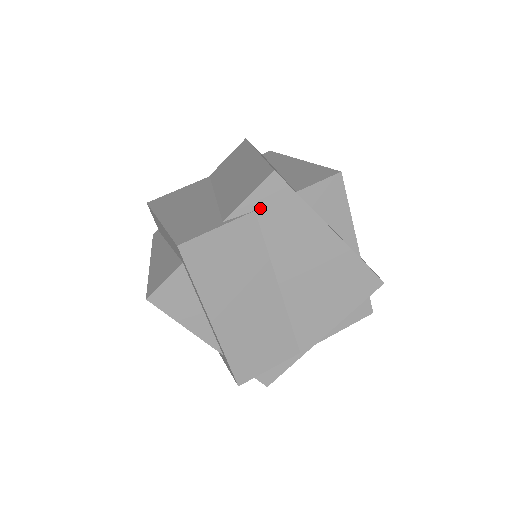
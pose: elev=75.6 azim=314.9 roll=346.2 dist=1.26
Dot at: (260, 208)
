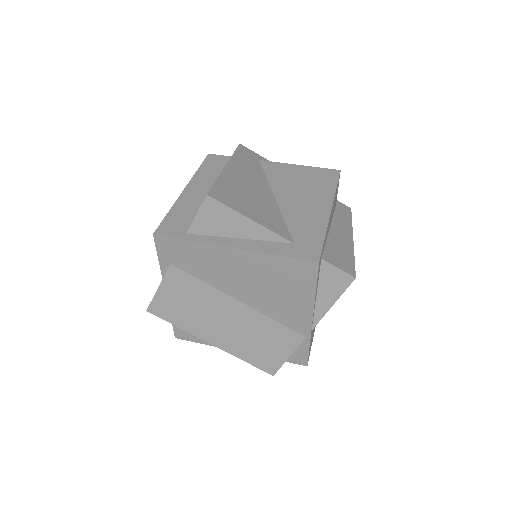
Dot at: (172, 260)
